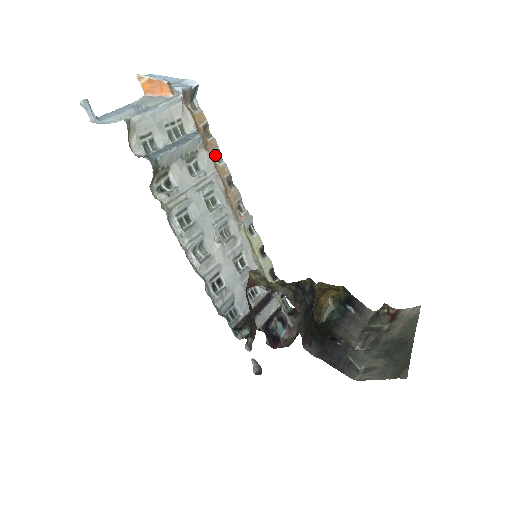
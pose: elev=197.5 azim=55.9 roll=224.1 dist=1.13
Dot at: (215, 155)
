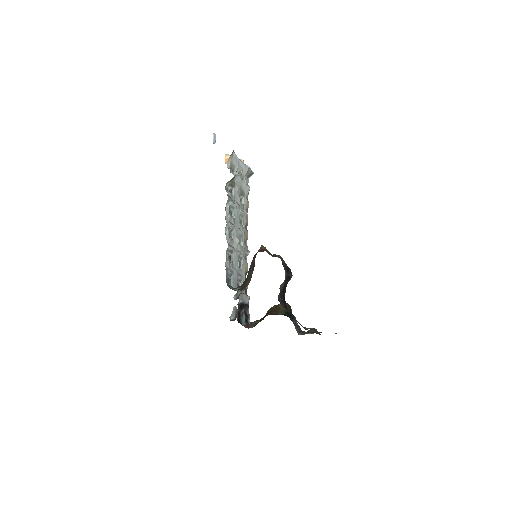
Dot at: occluded
